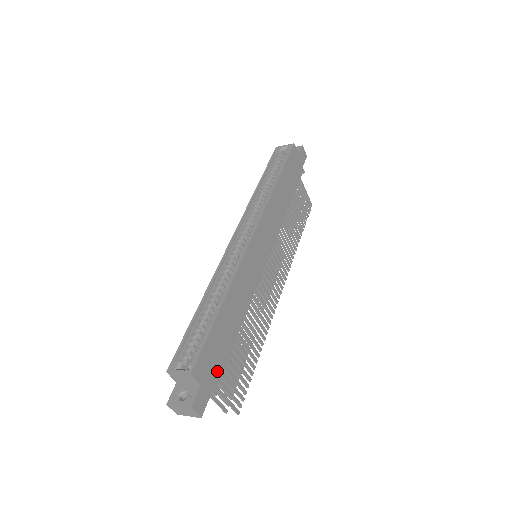
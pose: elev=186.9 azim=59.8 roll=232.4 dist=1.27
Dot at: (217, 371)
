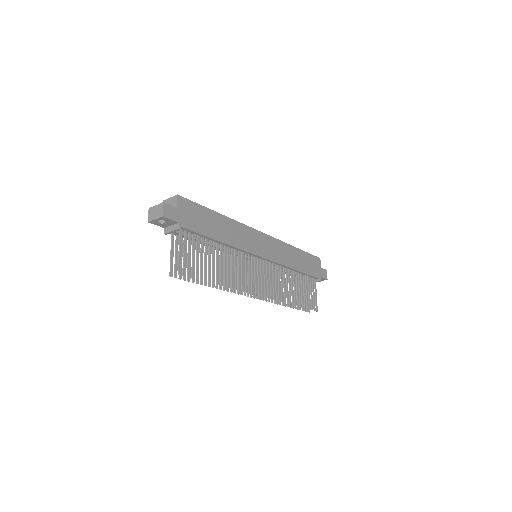
Dot at: (190, 224)
